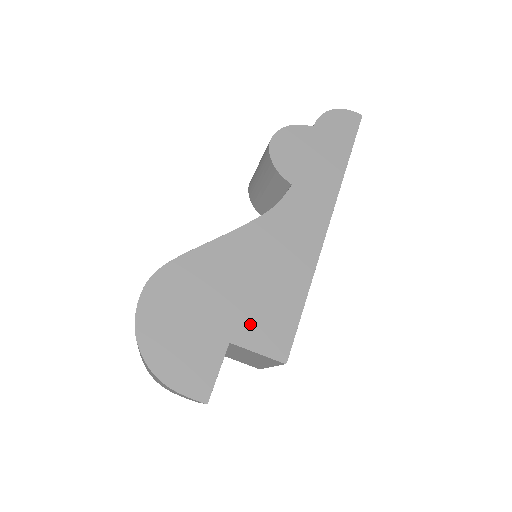
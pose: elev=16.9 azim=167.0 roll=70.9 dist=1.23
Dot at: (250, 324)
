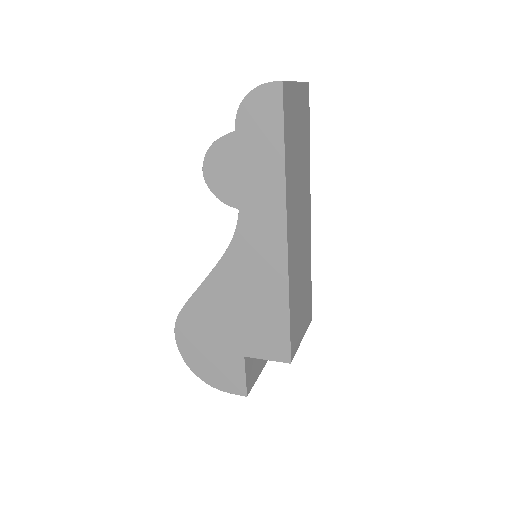
Dot at: (253, 341)
